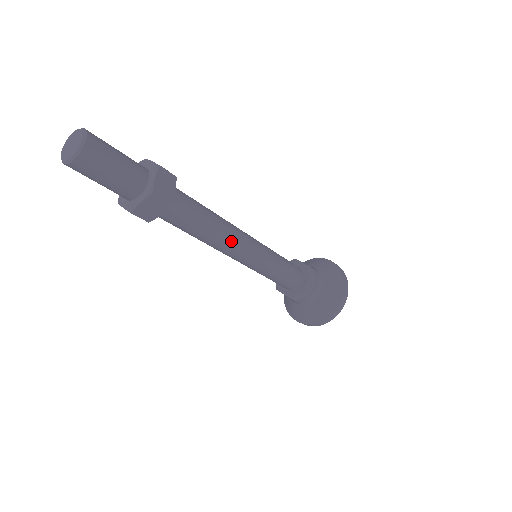
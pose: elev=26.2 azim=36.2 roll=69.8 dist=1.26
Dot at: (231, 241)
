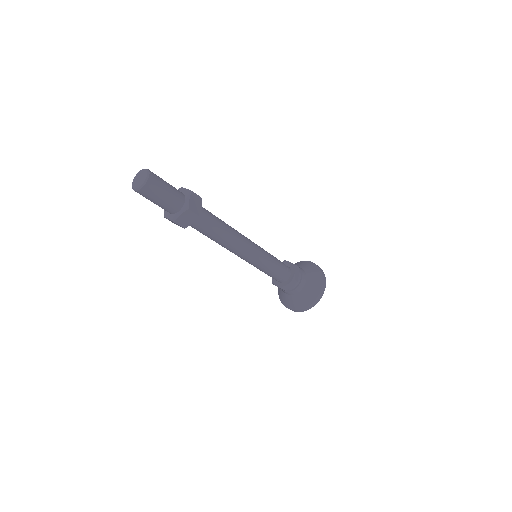
Dot at: (231, 249)
